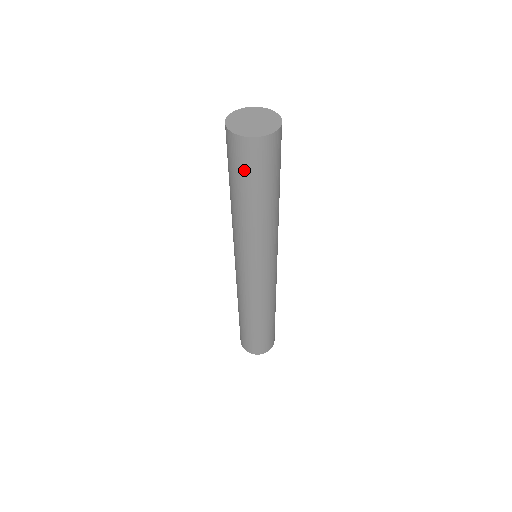
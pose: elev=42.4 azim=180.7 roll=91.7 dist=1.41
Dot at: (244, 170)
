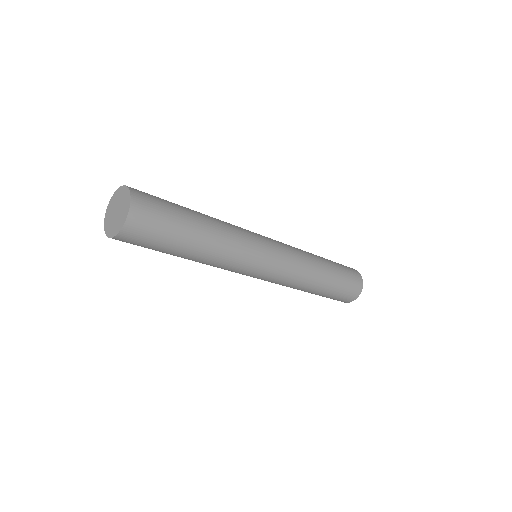
Dot at: (145, 247)
